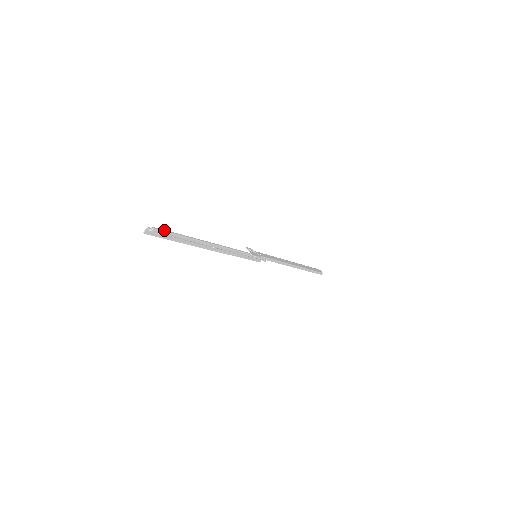
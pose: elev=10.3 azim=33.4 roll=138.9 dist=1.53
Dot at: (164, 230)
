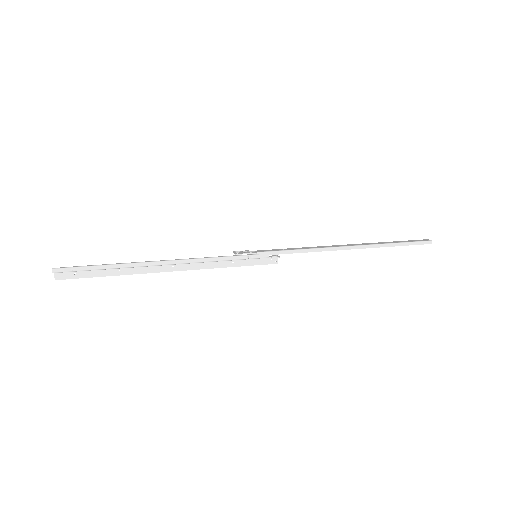
Dot at: (72, 267)
